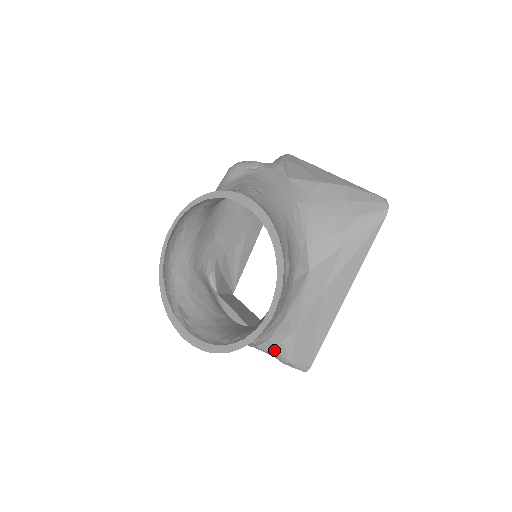
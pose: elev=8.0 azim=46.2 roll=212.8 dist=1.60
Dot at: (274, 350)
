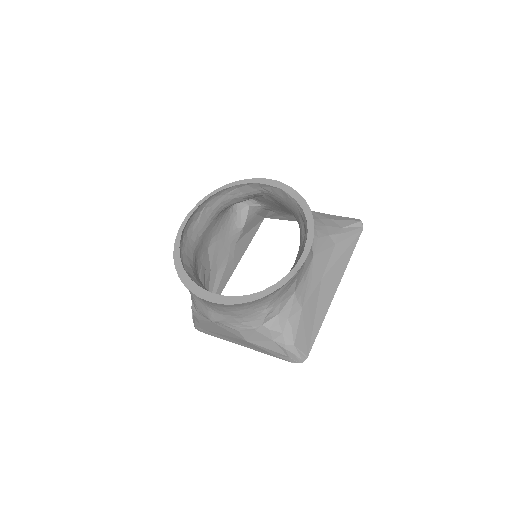
Dot at: (280, 329)
